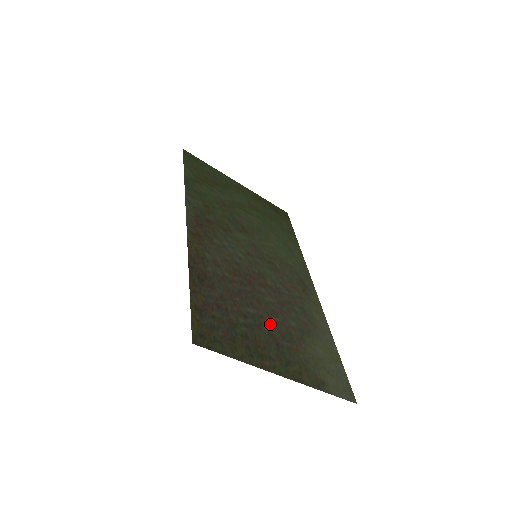
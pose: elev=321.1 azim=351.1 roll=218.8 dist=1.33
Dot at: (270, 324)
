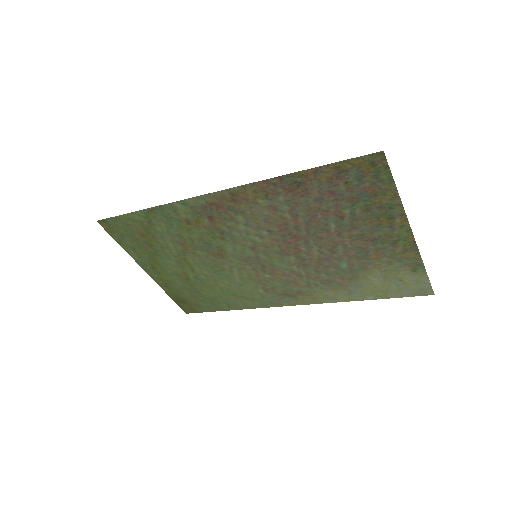
Dot at: (348, 241)
